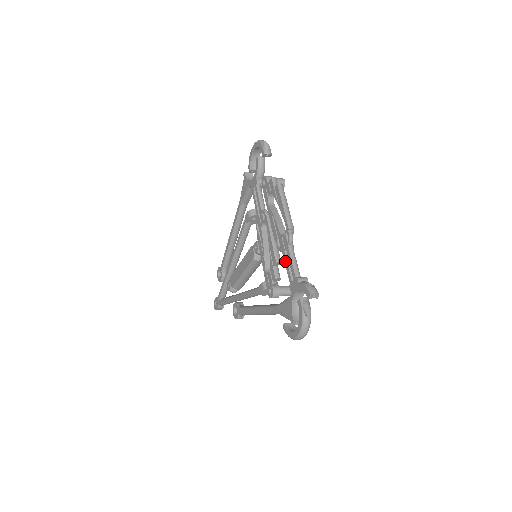
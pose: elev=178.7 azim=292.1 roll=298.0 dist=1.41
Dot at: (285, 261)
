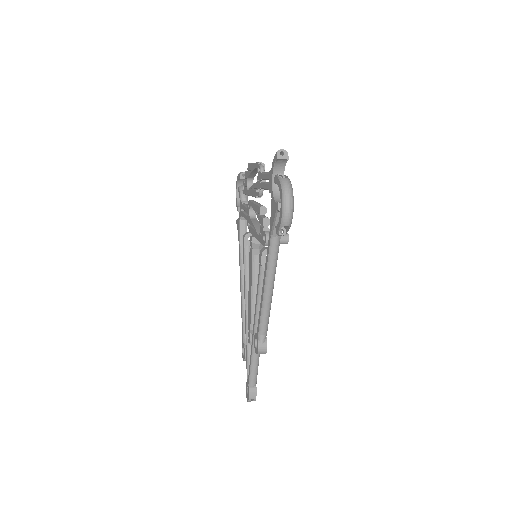
Dot at: (262, 186)
